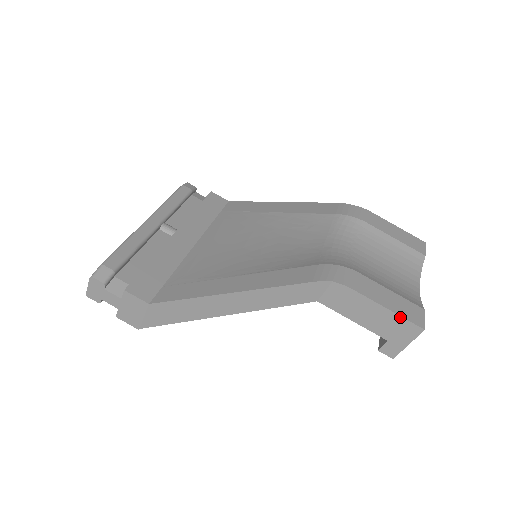
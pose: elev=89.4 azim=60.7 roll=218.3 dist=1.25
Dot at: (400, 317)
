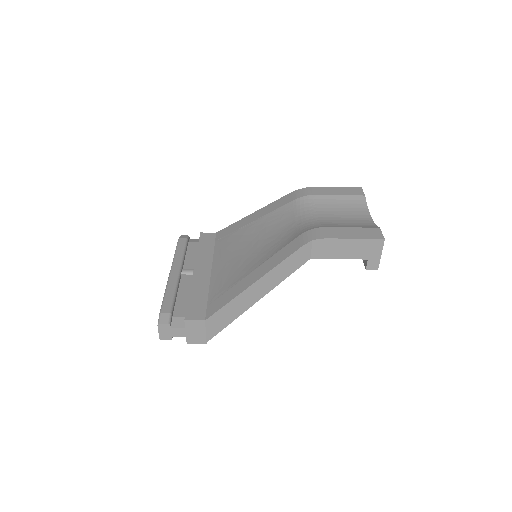
Dot at: (365, 240)
